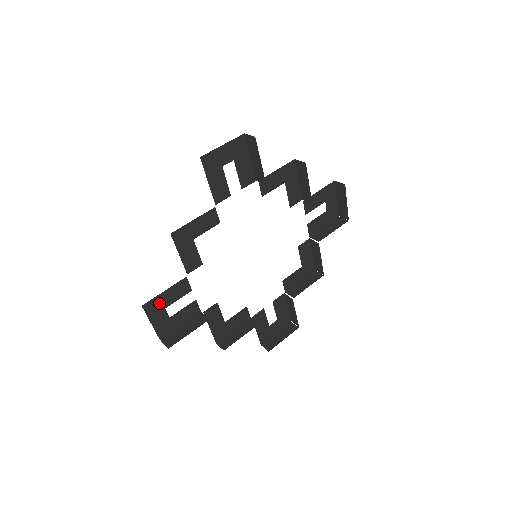
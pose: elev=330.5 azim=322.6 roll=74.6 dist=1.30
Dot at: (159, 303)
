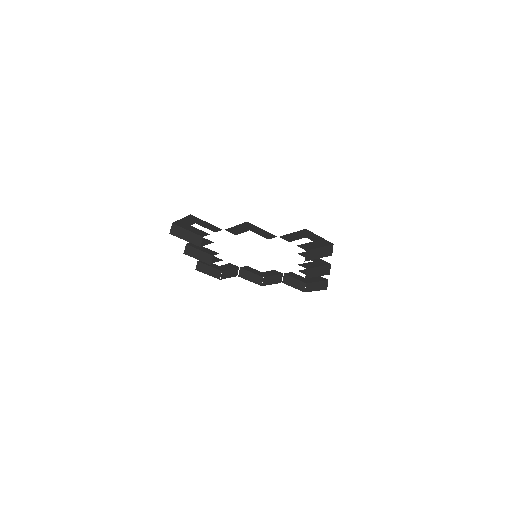
Dot at: (197, 220)
